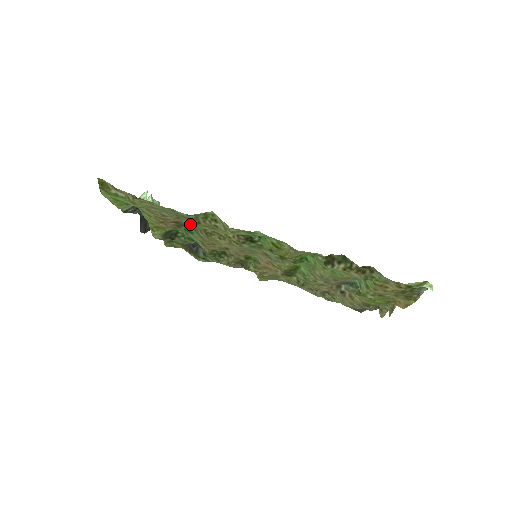
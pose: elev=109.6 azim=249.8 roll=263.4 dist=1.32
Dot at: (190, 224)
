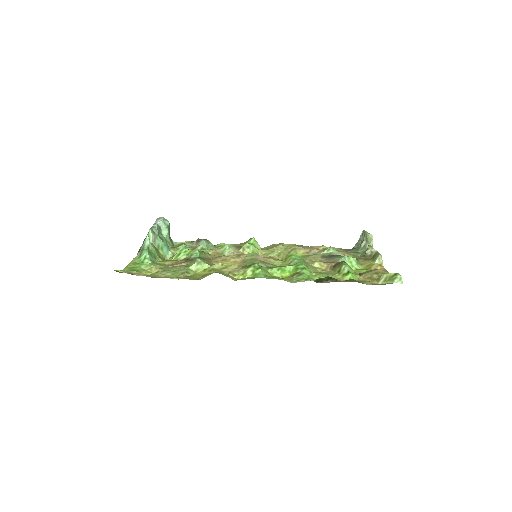
Dot at: (200, 275)
